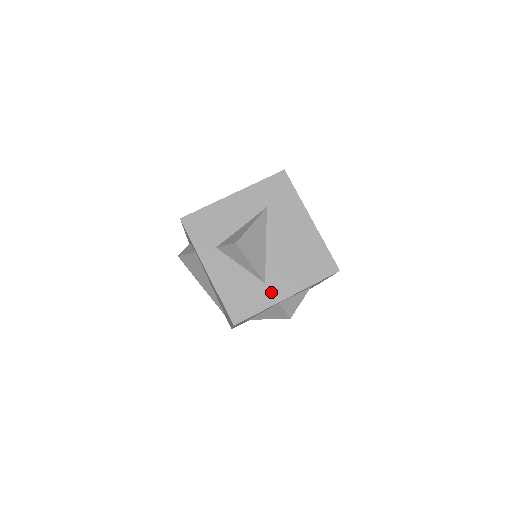
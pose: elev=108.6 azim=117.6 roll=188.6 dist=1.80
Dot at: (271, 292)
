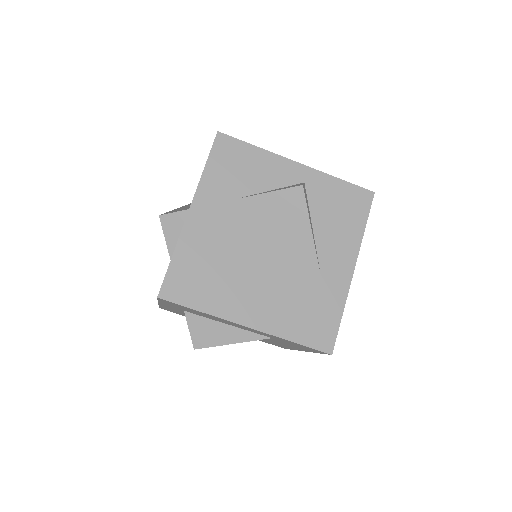
Dot at: occluded
